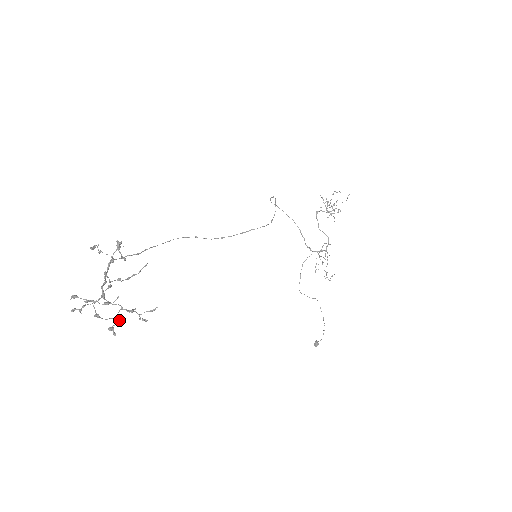
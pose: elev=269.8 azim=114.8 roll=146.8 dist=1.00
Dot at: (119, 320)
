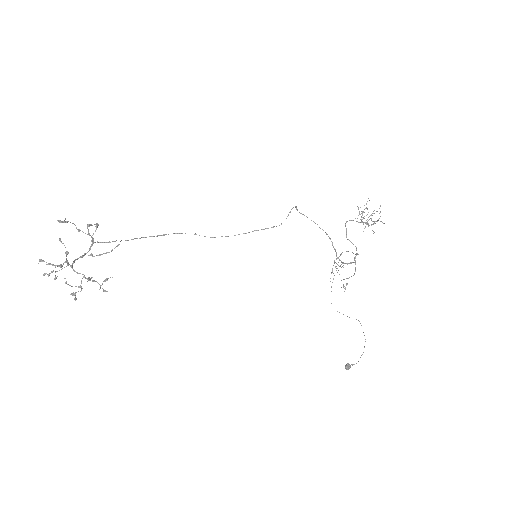
Dot at: (81, 287)
